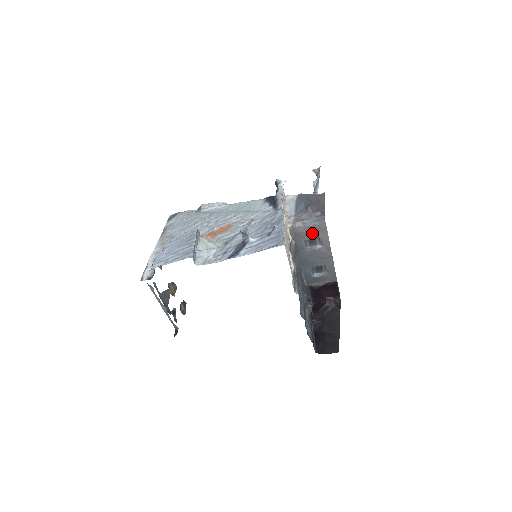
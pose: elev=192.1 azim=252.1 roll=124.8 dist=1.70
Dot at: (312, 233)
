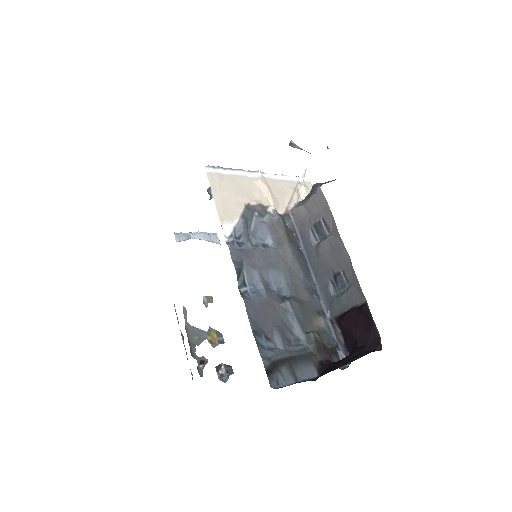
Dot at: (315, 214)
